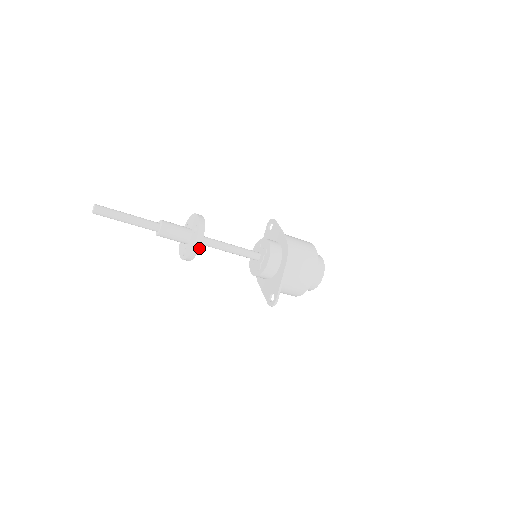
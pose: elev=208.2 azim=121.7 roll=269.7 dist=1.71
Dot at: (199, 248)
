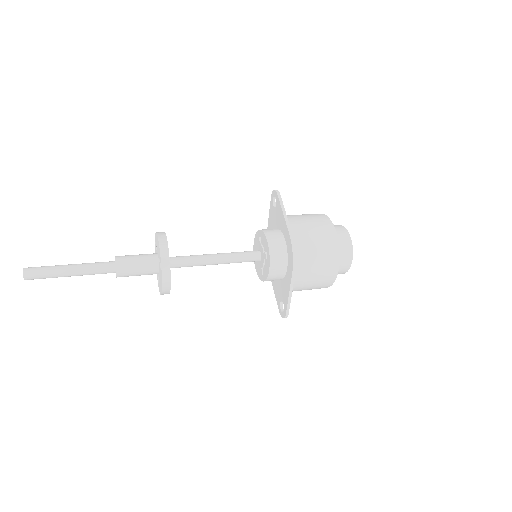
Dot at: (170, 288)
